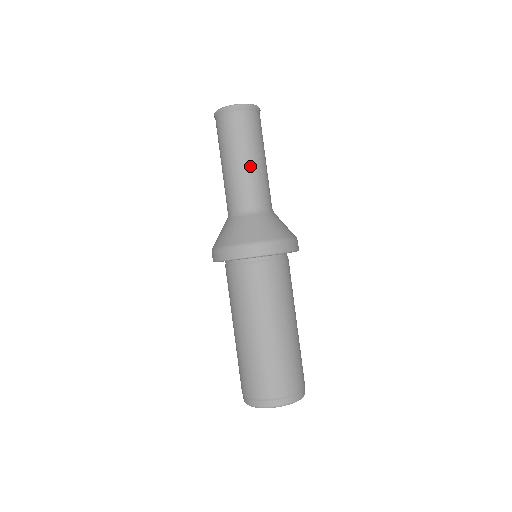
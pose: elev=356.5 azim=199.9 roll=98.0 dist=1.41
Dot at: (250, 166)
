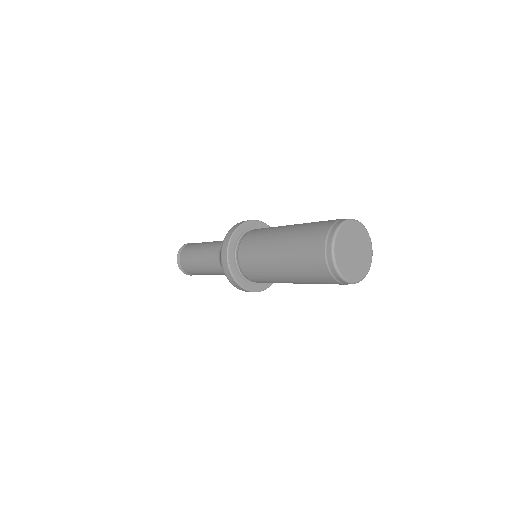
Dot at: (207, 244)
